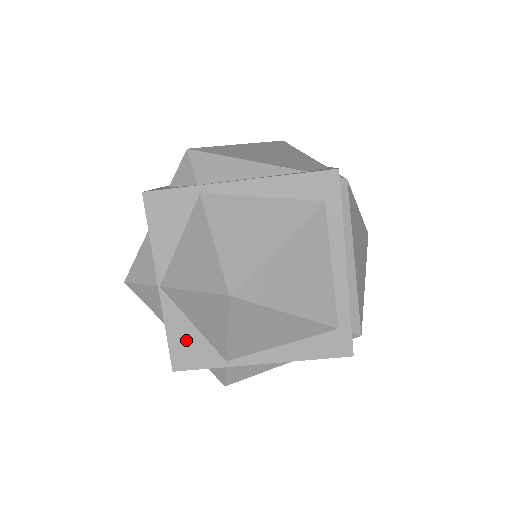
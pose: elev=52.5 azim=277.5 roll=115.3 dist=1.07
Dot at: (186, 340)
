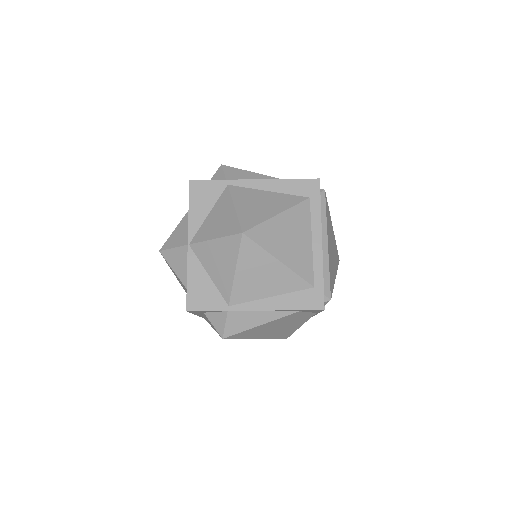
Dot at: (201, 286)
